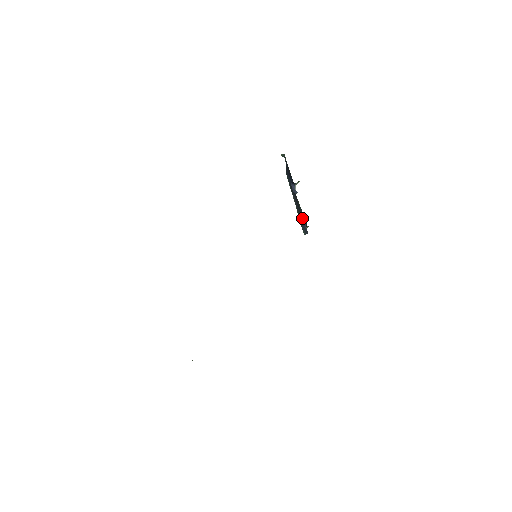
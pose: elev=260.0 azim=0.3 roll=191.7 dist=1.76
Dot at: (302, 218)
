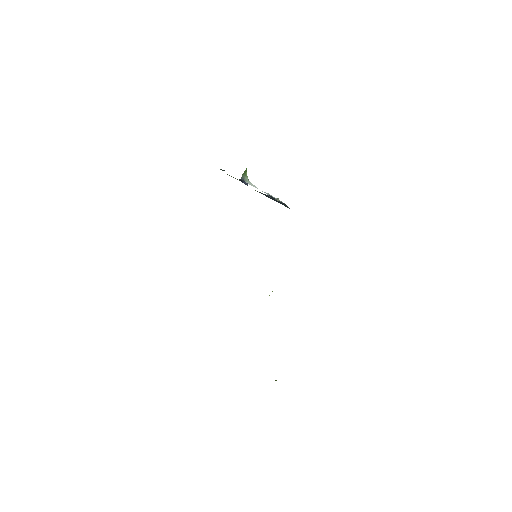
Dot at: (271, 198)
